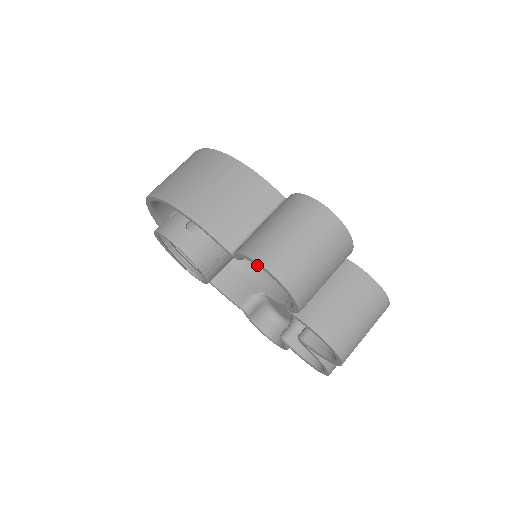
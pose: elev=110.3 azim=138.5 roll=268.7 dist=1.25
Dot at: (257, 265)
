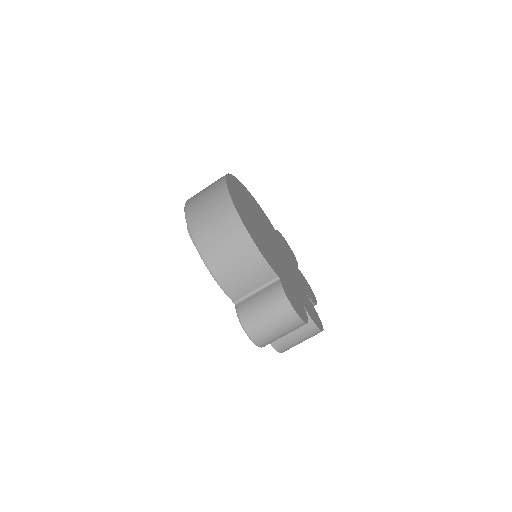
Dot at: occluded
